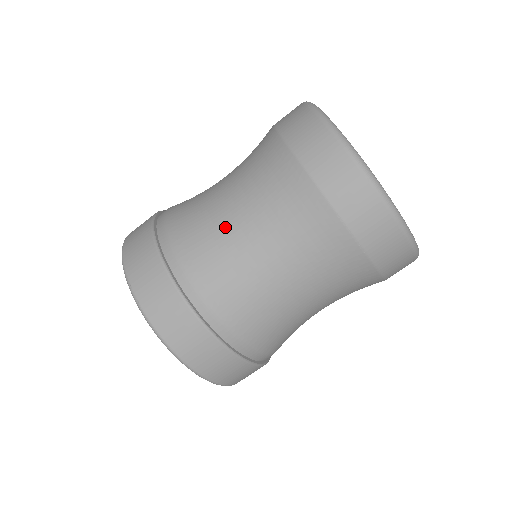
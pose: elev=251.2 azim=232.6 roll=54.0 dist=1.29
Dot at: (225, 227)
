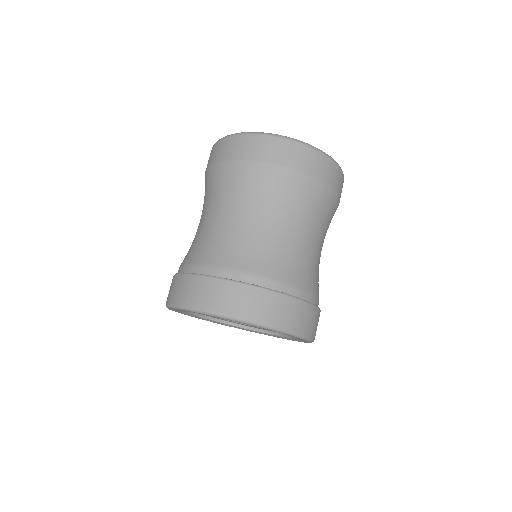
Dot at: (255, 234)
